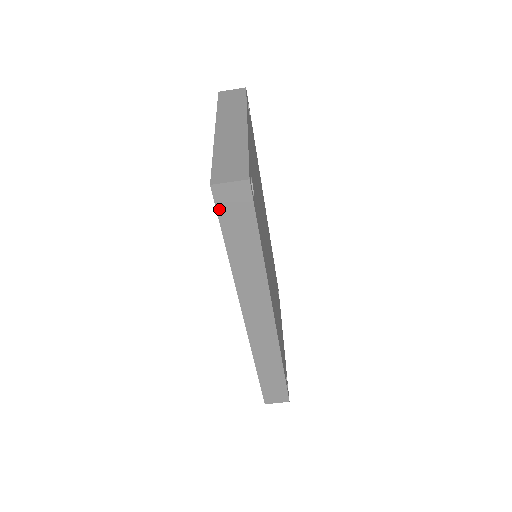
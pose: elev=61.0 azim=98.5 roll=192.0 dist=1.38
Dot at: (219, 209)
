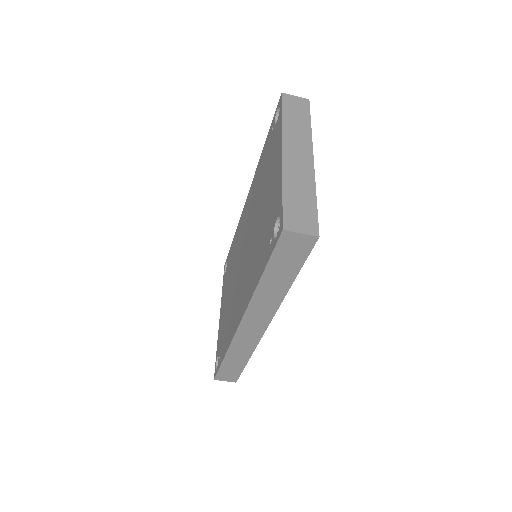
Dot at: (277, 248)
